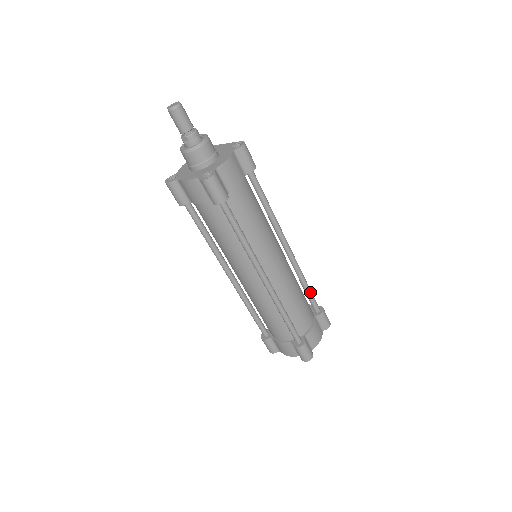
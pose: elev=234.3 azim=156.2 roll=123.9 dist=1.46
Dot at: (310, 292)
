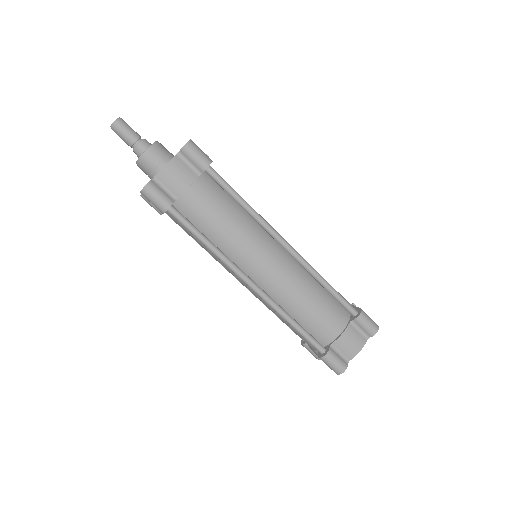
Dot at: (334, 293)
